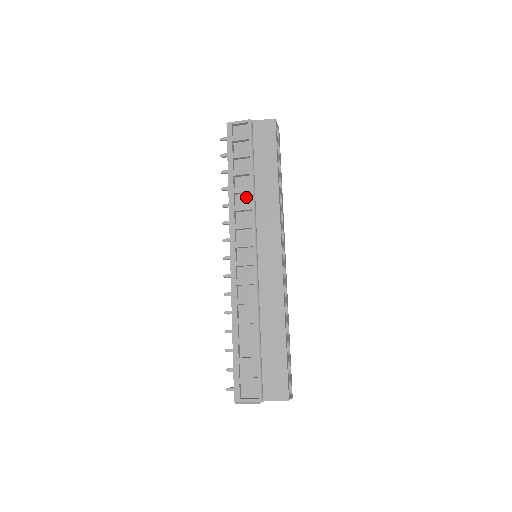
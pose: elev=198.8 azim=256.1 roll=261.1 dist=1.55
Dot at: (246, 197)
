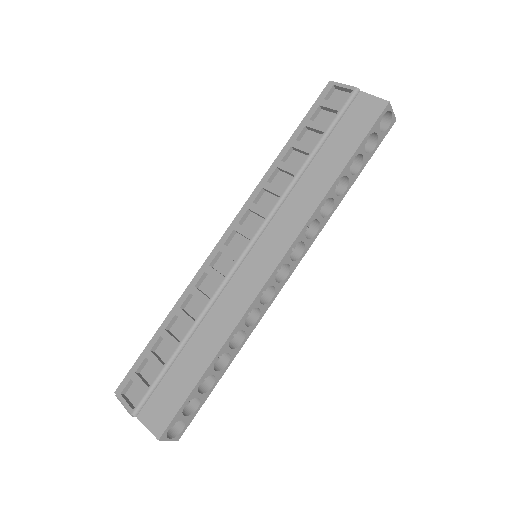
Dot at: (288, 179)
